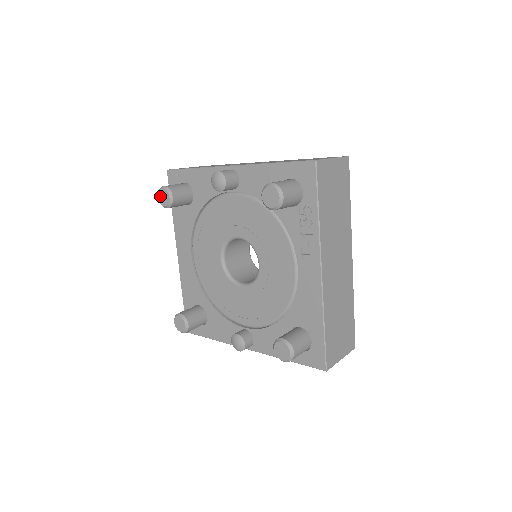
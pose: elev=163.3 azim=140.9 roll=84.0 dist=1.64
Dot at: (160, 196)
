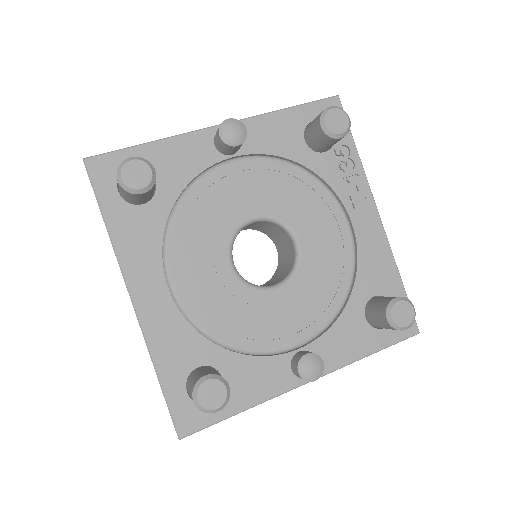
Dot at: (127, 174)
